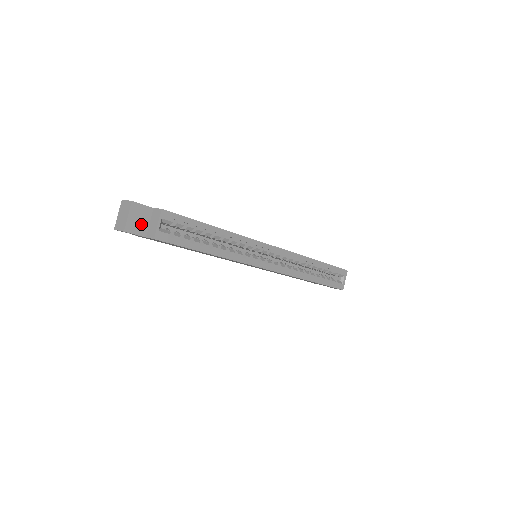
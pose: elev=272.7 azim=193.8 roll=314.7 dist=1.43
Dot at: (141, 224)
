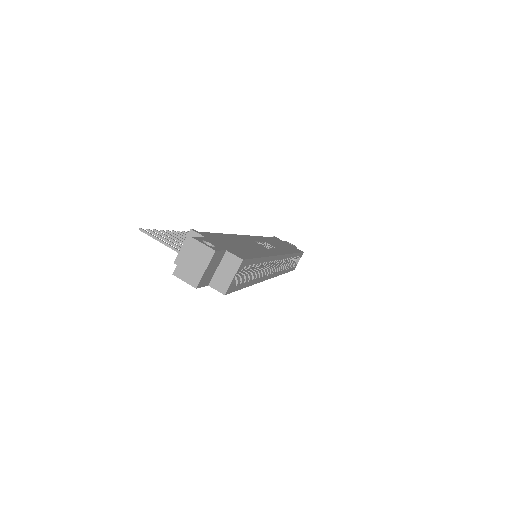
Dot at: (211, 273)
